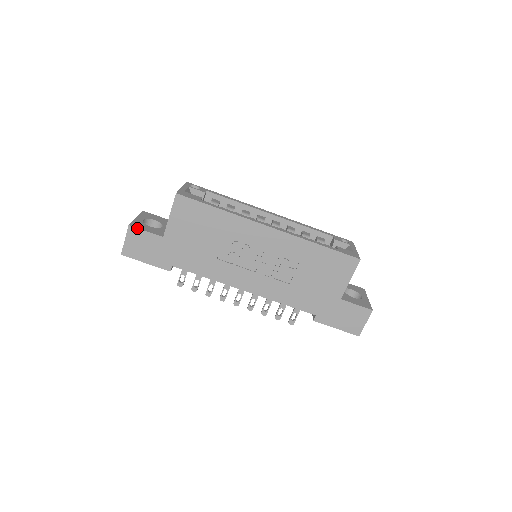
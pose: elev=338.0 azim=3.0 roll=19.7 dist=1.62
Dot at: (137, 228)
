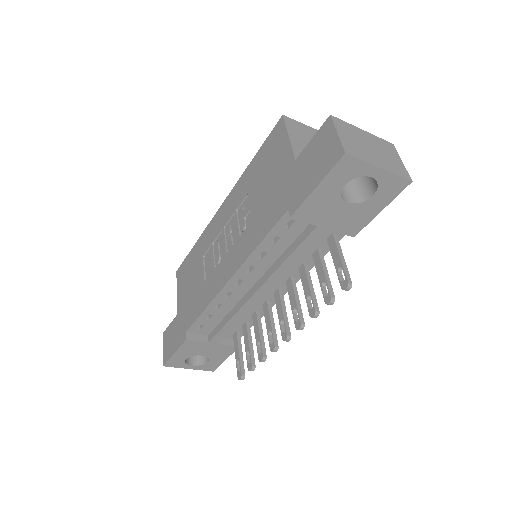
Dot at: (167, 329)
